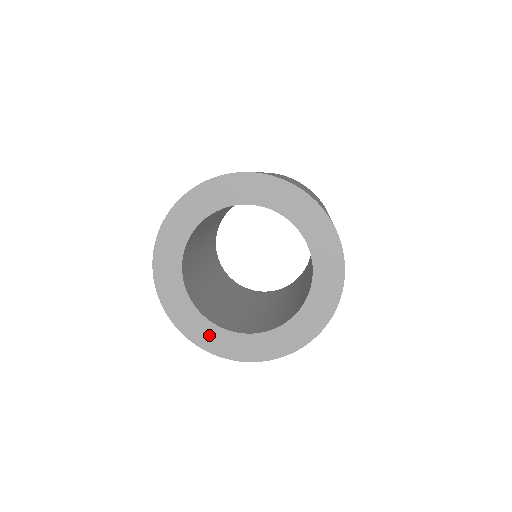
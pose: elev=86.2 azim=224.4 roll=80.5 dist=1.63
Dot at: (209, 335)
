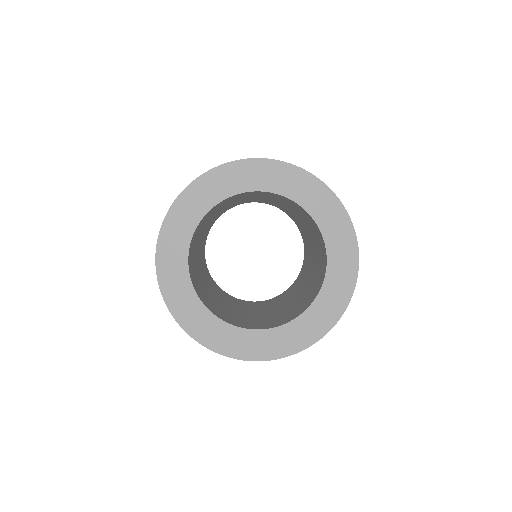
Dot at: (269, 343)
